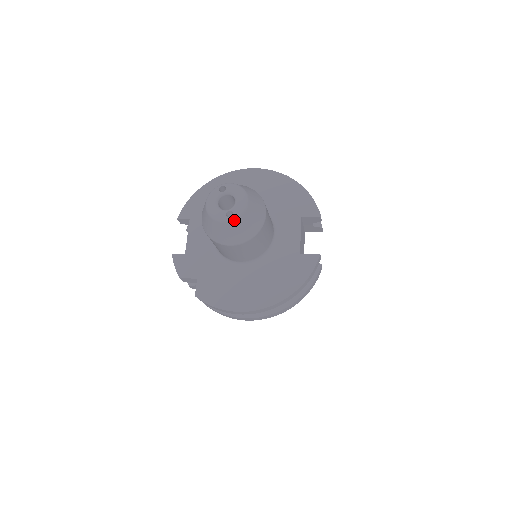
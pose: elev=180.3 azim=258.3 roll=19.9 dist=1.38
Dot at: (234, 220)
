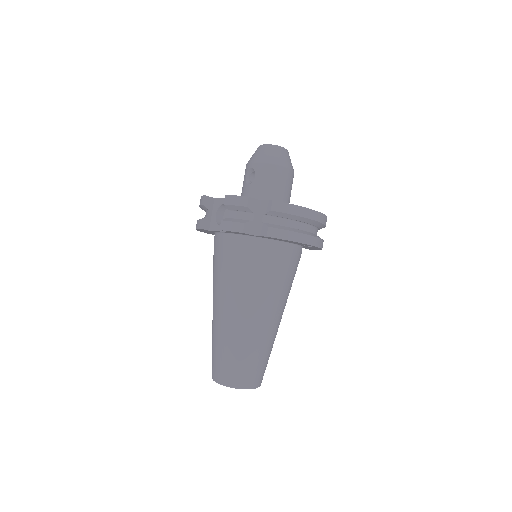
Dot at: (287, 151)
